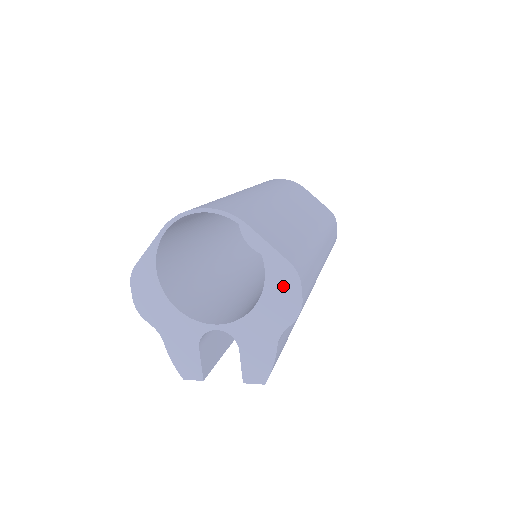
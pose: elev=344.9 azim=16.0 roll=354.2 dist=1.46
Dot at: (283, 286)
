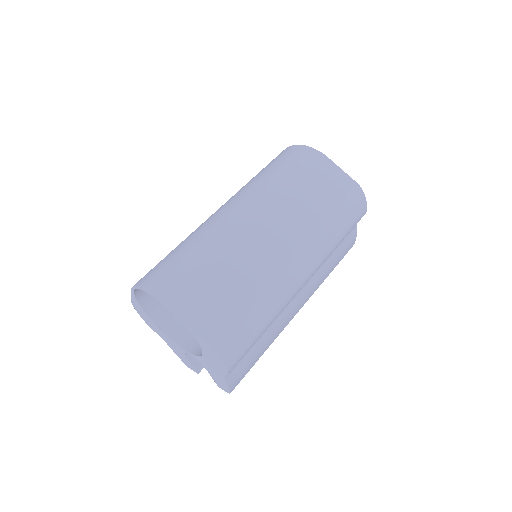
Dot at: (211, 353)
